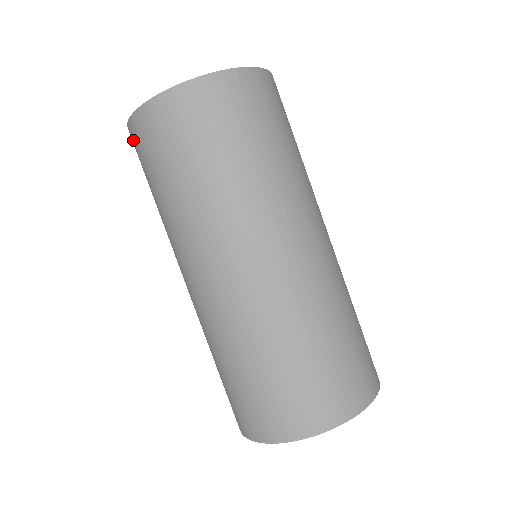
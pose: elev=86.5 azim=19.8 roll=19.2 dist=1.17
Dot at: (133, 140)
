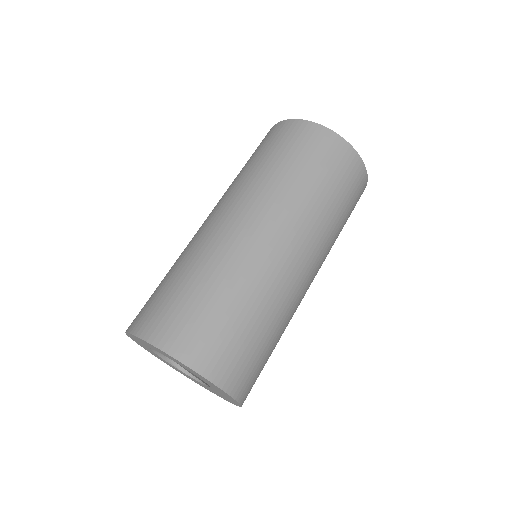
Dot at: (277, 129)
